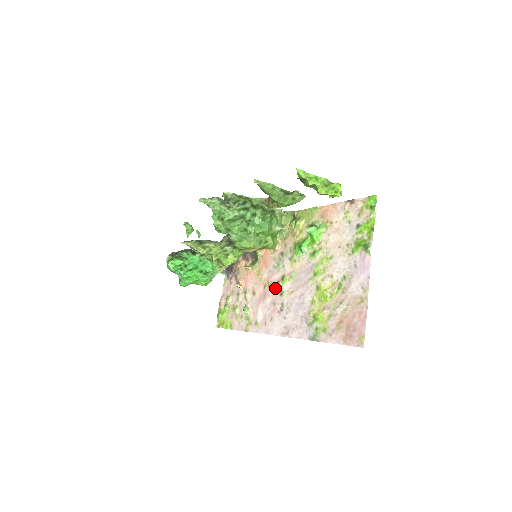
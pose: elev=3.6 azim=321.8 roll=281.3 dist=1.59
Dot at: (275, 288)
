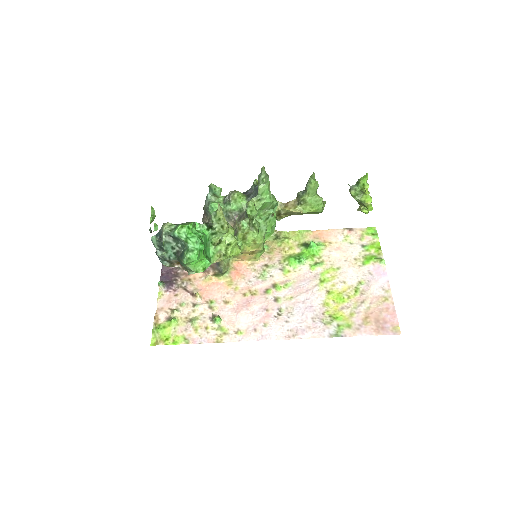
Dot at: (264, 295)
